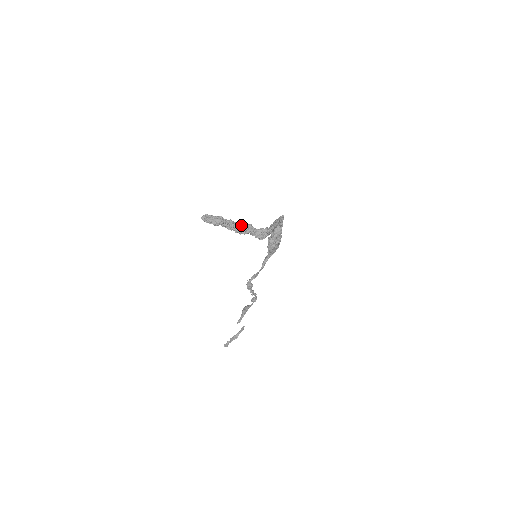
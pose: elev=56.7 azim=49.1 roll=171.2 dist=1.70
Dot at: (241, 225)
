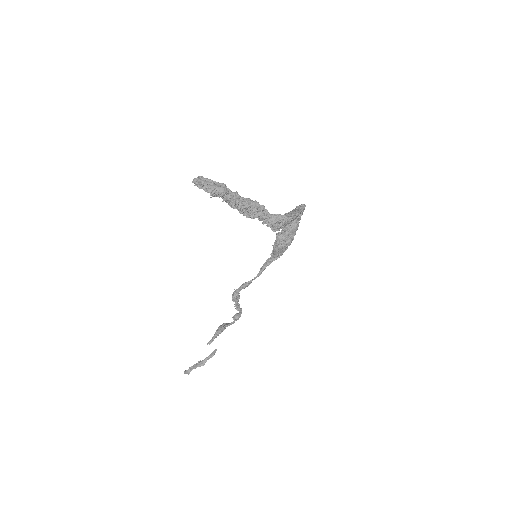
Dot at: (250, 203)
